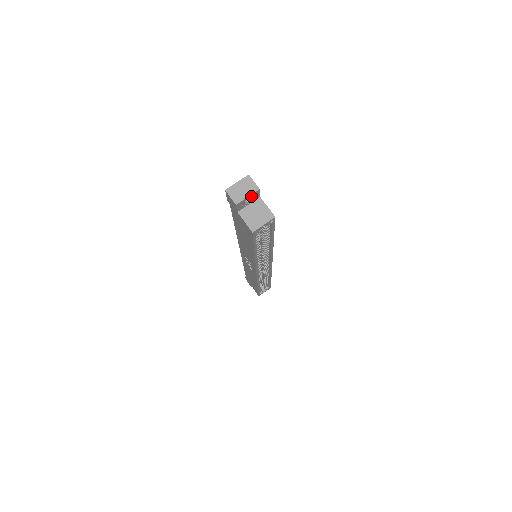
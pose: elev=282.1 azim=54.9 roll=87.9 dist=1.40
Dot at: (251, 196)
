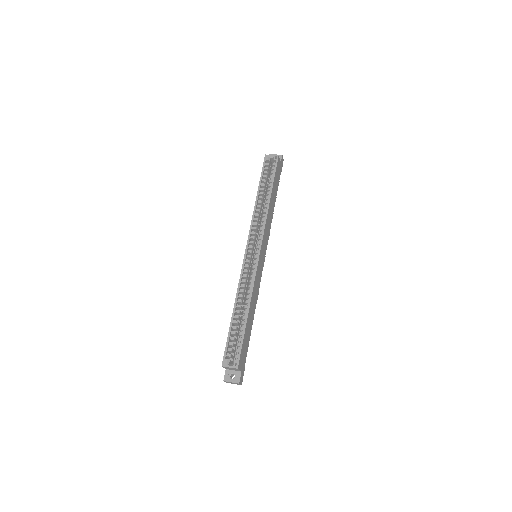
Dot at: occluded
